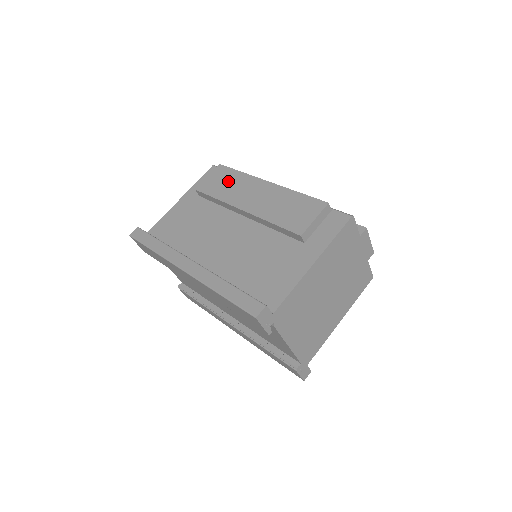
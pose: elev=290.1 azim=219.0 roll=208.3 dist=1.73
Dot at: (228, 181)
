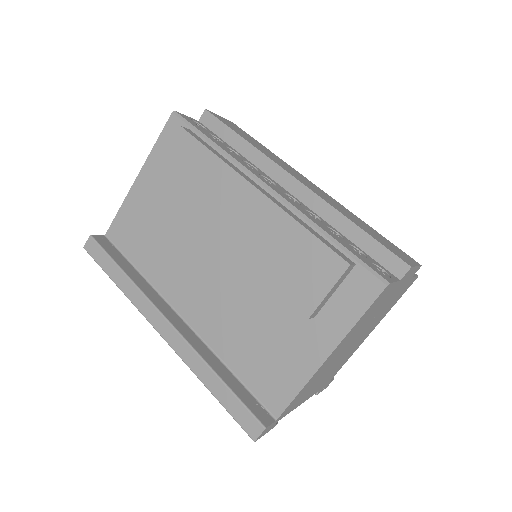
Dot at: (197, 171)
